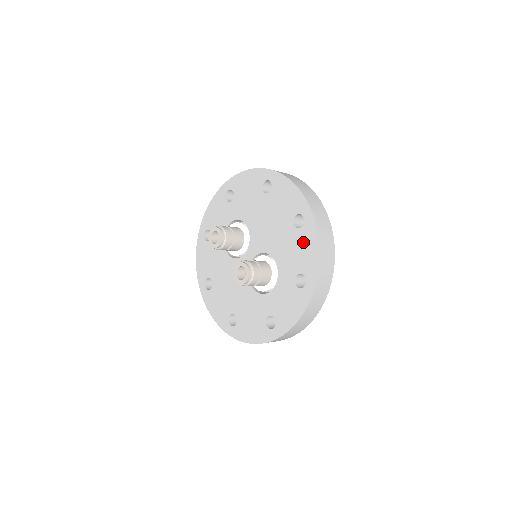
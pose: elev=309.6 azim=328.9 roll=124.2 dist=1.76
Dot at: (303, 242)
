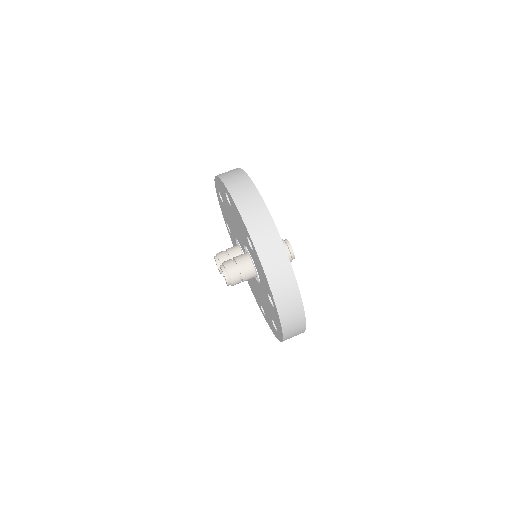
Dot at: (234, 211)
